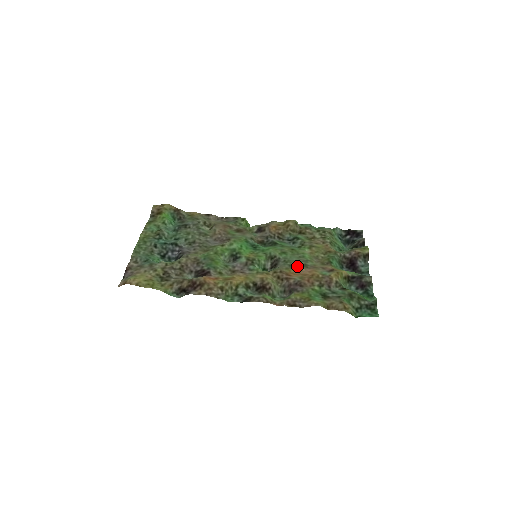
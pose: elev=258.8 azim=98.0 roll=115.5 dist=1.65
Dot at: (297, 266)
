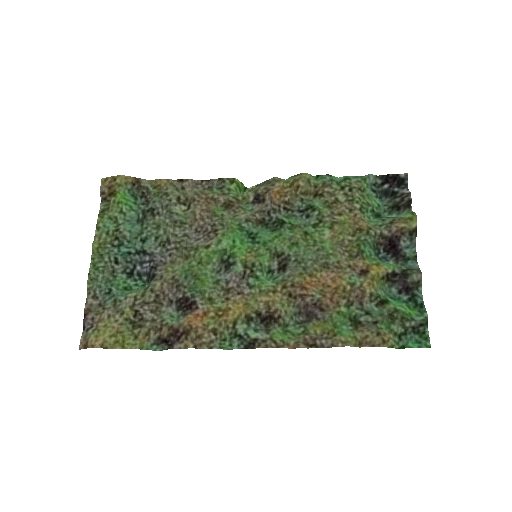
Dot at: (314, 269)
